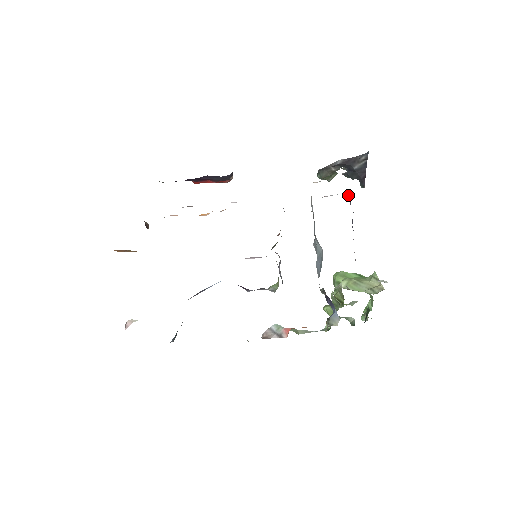
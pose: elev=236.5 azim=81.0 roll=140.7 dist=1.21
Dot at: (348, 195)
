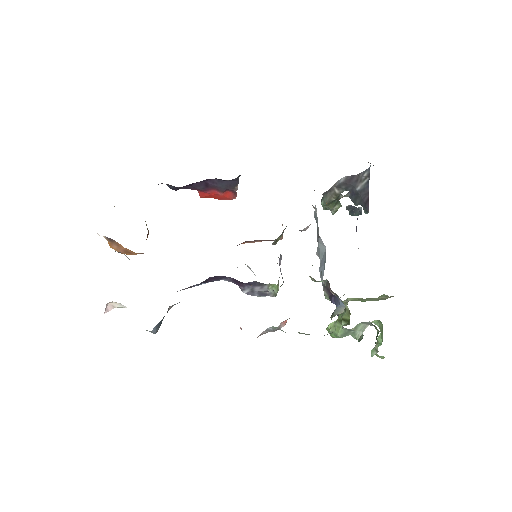
Dot at: occluded
